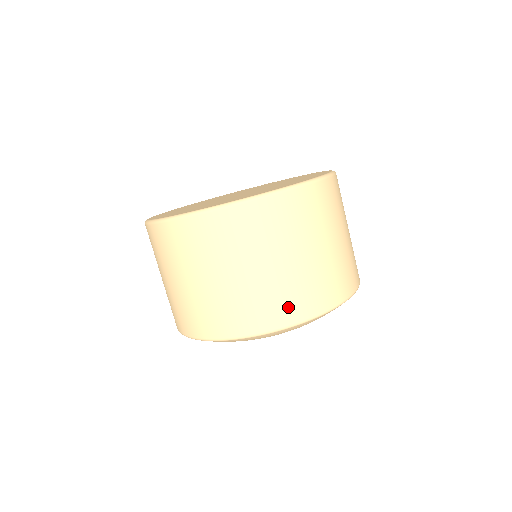
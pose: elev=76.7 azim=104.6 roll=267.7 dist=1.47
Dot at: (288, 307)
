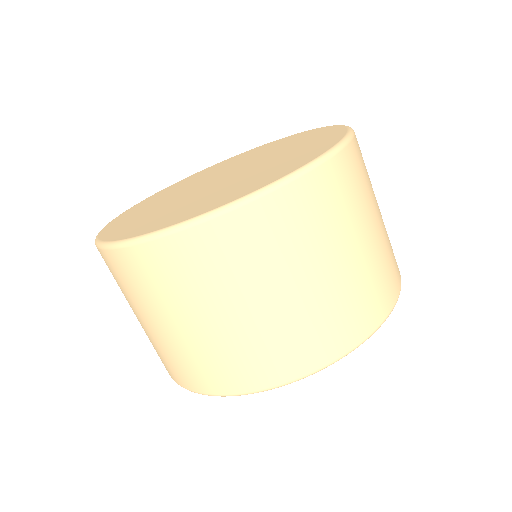
Dot at: (297, 354)
